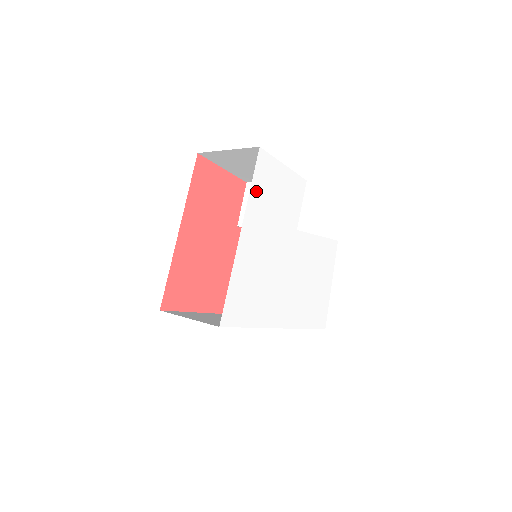
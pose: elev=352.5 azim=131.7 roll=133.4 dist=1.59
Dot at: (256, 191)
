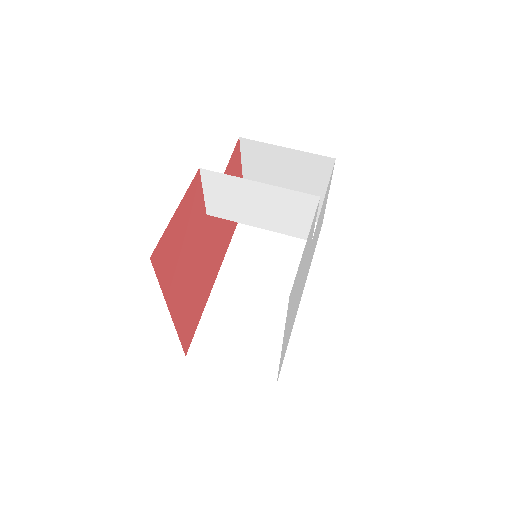
Dot at: (288, 314)
